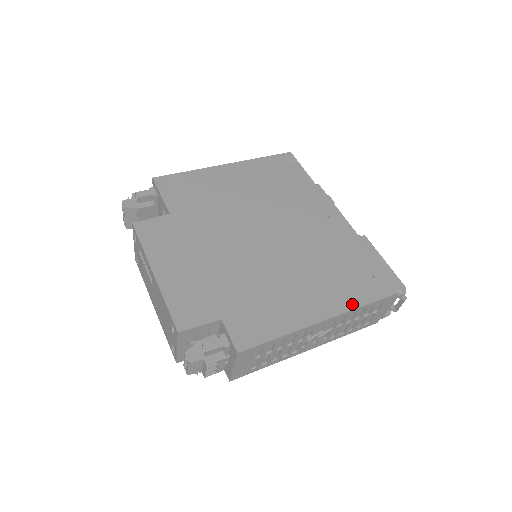
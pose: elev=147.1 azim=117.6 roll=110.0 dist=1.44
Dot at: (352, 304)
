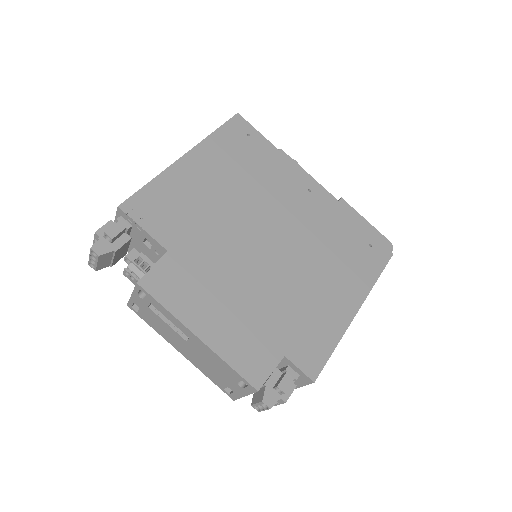
Dot at: (369, 283)
